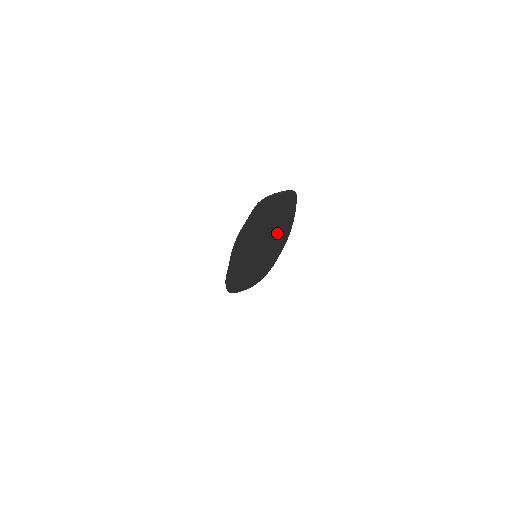
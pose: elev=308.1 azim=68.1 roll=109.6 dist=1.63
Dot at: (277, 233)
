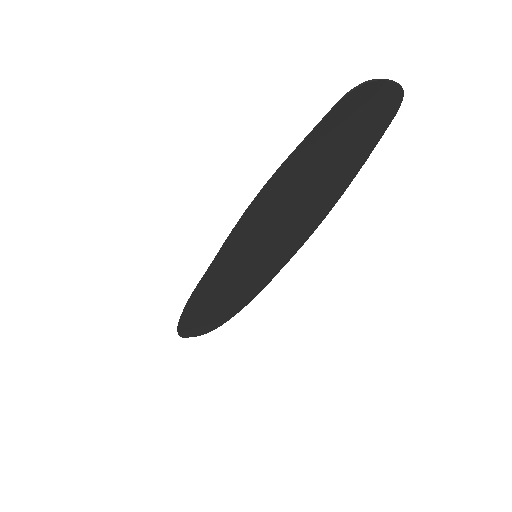
Dot at: (312, 208)
